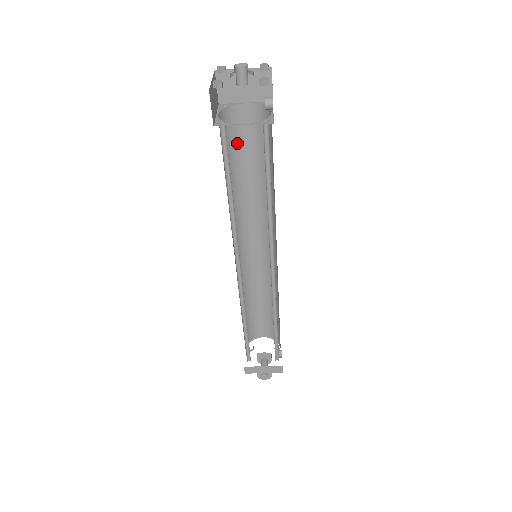
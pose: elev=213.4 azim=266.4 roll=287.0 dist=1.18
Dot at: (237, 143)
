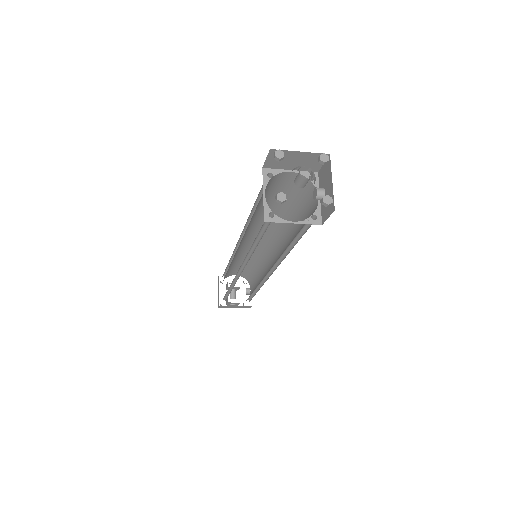
Dot at: (269, 193)
